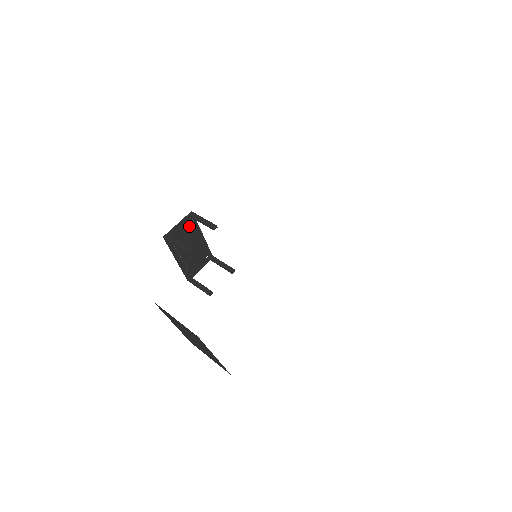
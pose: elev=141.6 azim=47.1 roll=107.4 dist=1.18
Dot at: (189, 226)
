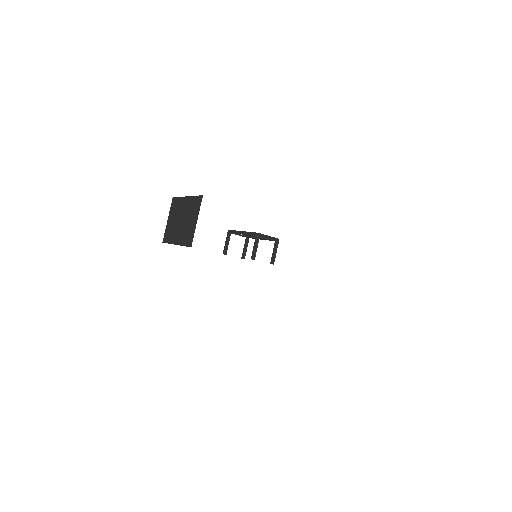
Dot at: occluded
